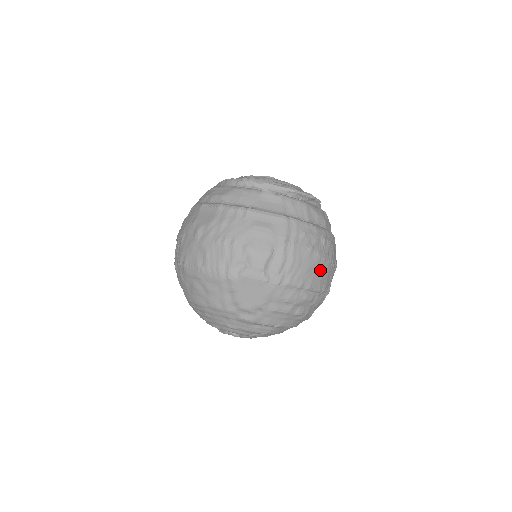
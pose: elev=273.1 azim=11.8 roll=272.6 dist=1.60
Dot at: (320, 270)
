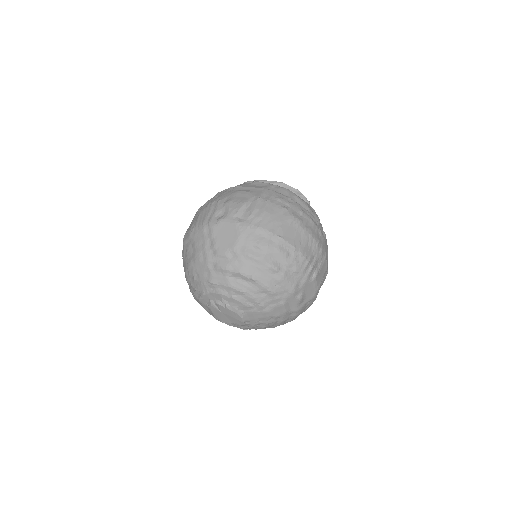
Dot at: (295, 230)
